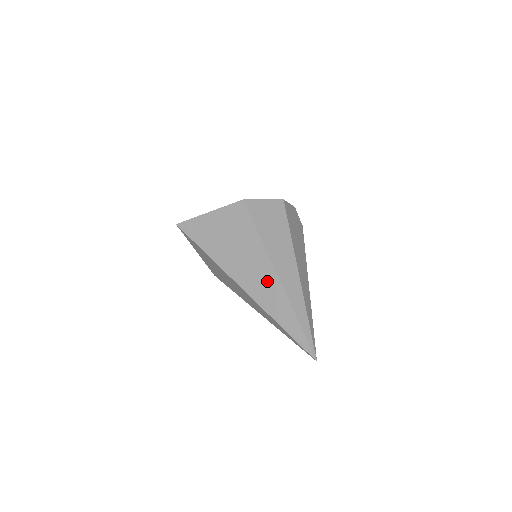
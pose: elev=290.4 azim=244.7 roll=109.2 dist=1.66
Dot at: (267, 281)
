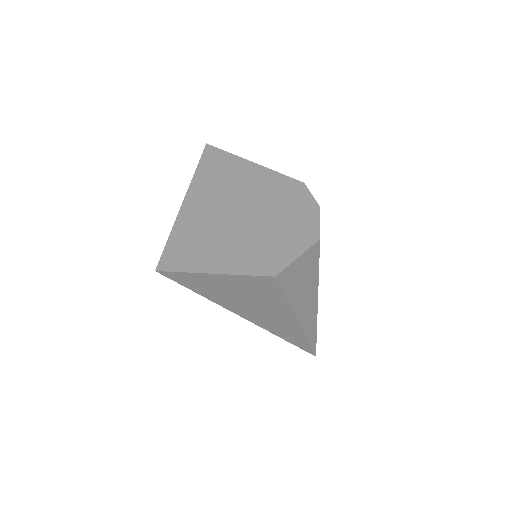
Dot at: (285, 324)
